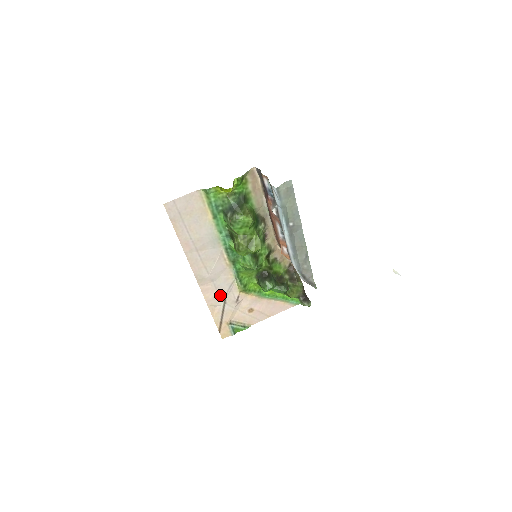
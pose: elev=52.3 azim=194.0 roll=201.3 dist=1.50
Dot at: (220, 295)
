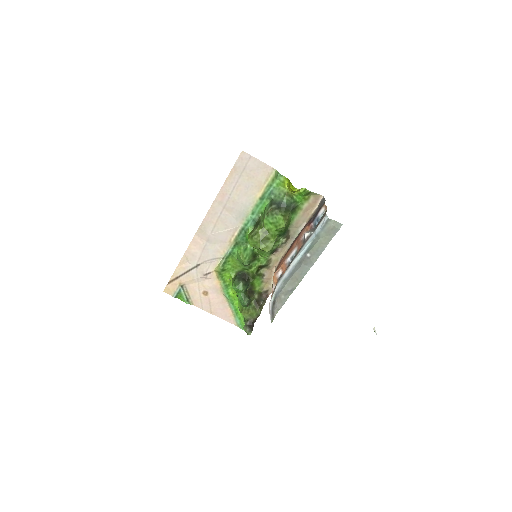
Dot at: (200, 257)
